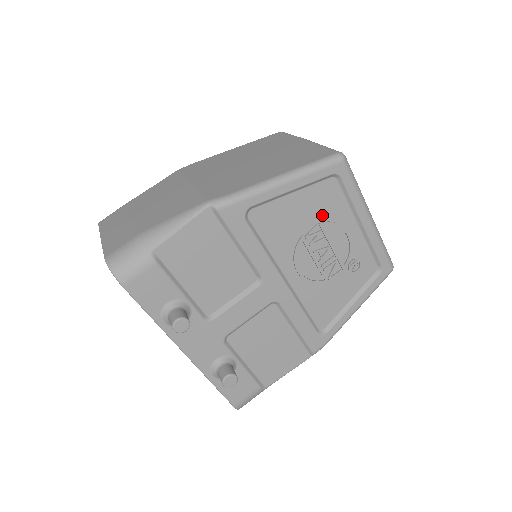
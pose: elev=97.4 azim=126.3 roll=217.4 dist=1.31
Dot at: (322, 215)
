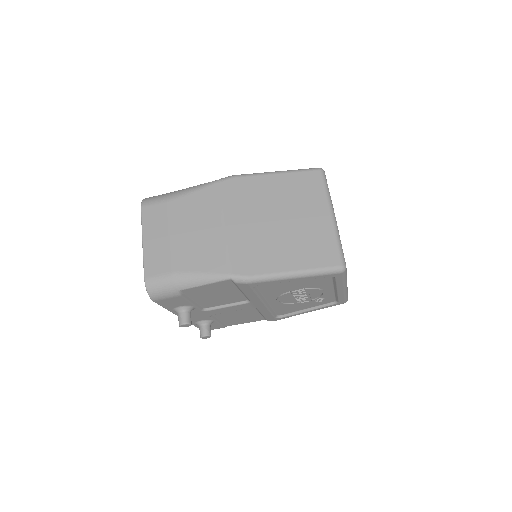
Dot at: (311, 286)
